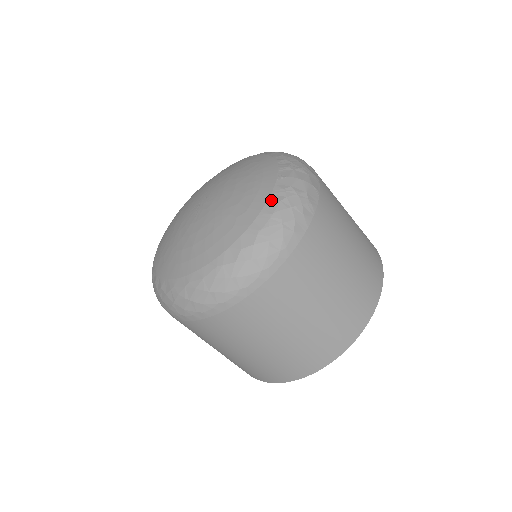
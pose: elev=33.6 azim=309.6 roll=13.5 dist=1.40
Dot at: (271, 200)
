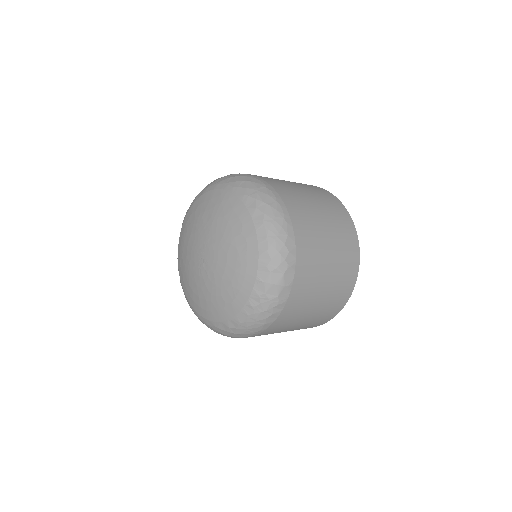
Dot at: (249, 304)
